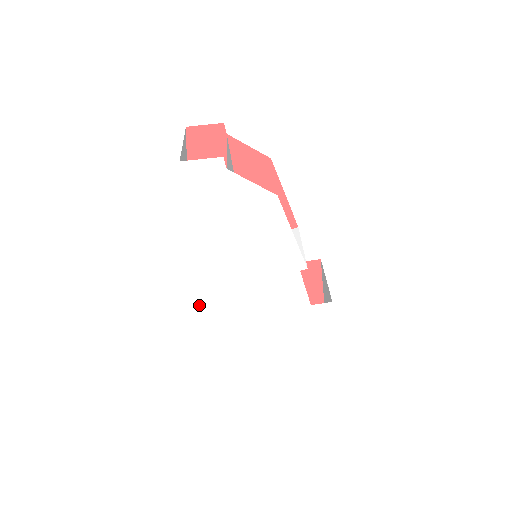
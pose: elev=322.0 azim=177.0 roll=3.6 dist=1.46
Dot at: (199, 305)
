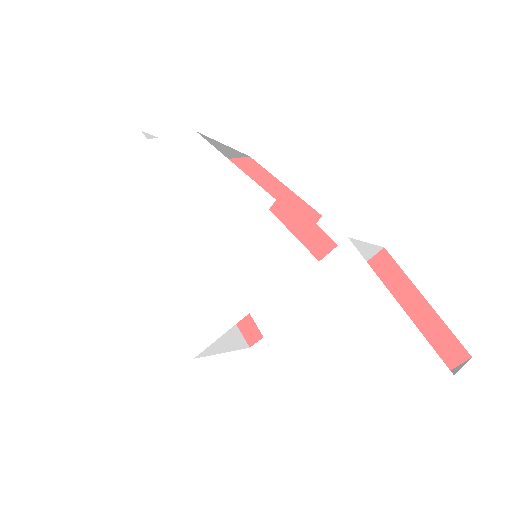
Dot at: (185, 336)
